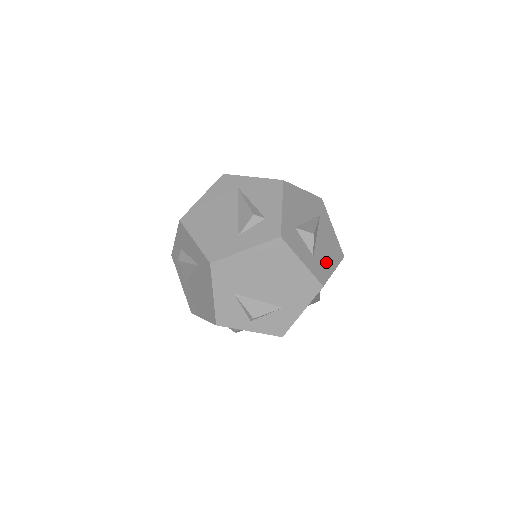
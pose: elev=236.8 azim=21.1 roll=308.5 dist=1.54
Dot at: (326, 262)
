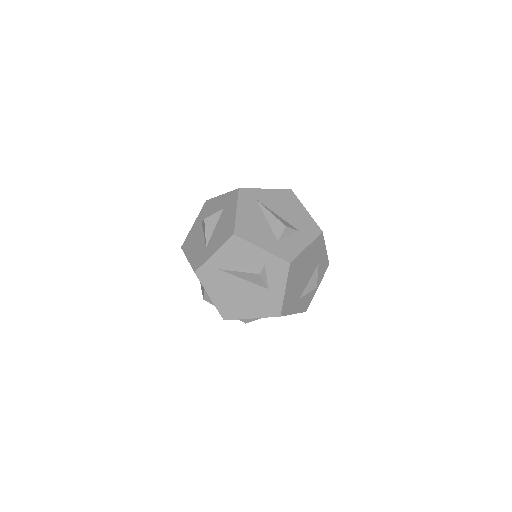
Dot at: (301, 217)
